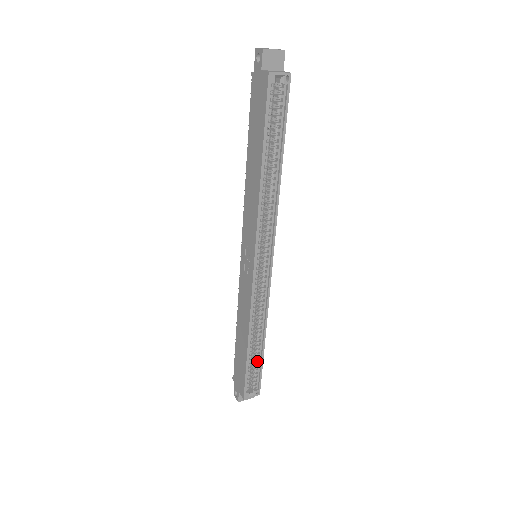
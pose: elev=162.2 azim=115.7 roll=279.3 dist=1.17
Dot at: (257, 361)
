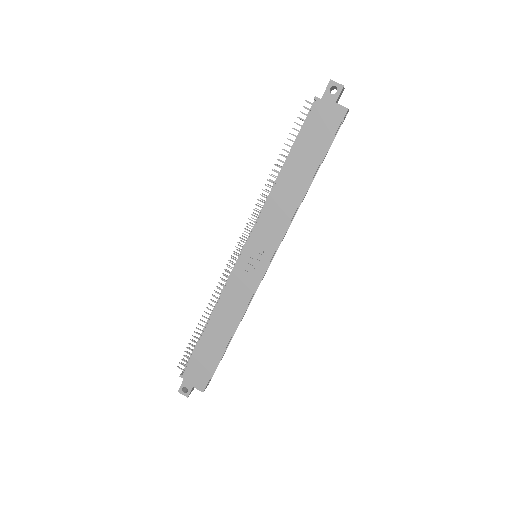
Dot at: occluded
